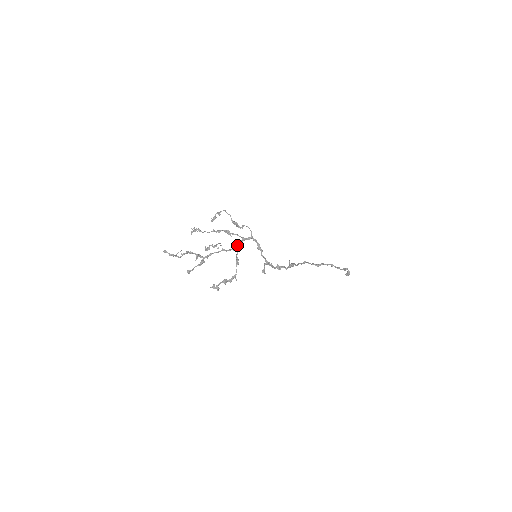
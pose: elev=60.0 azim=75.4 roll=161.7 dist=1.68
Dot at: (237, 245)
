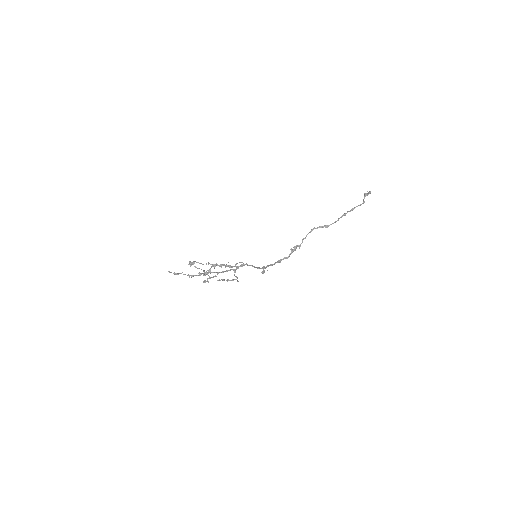
Dot at: (234, 269)
